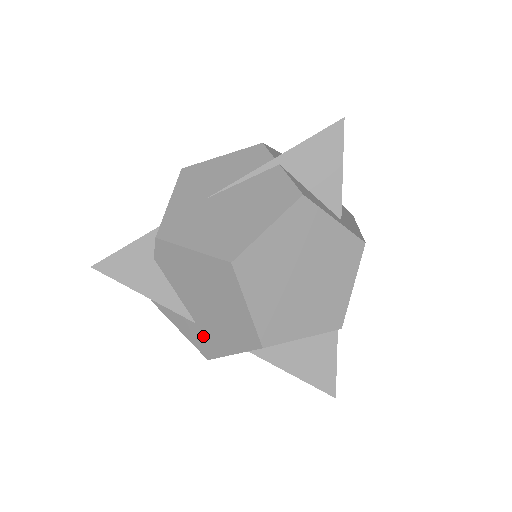
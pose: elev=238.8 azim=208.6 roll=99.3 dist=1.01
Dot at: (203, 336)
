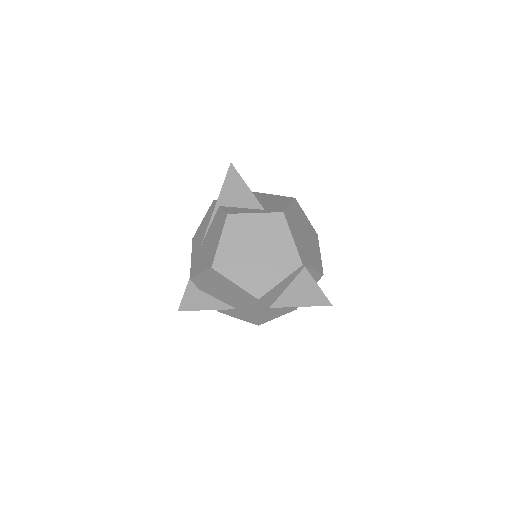
Dot at: (244, 314)
